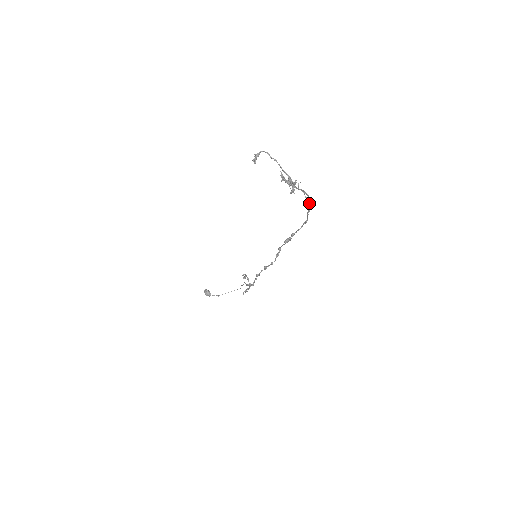
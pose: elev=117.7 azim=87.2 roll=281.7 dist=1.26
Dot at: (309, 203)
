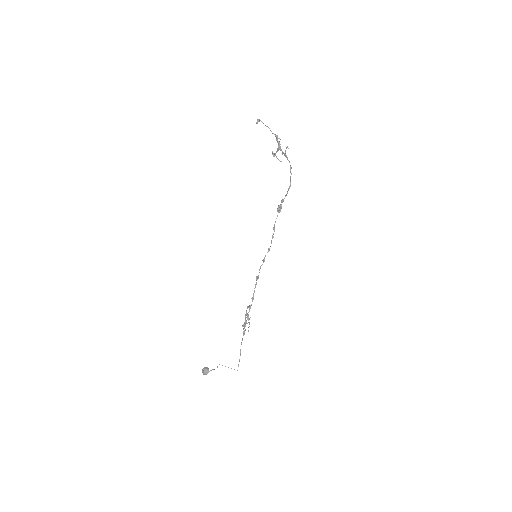
Dot at: (290, 168)
